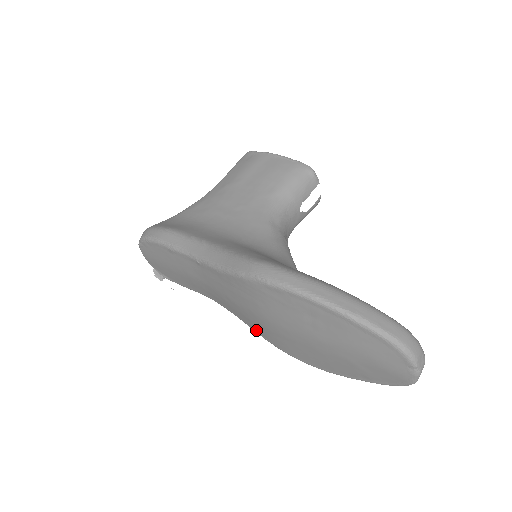
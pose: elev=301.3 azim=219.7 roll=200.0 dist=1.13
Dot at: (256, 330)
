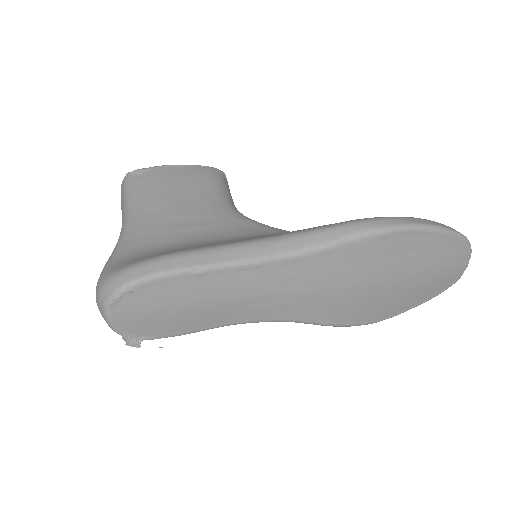
Dot at: (317, 319)
